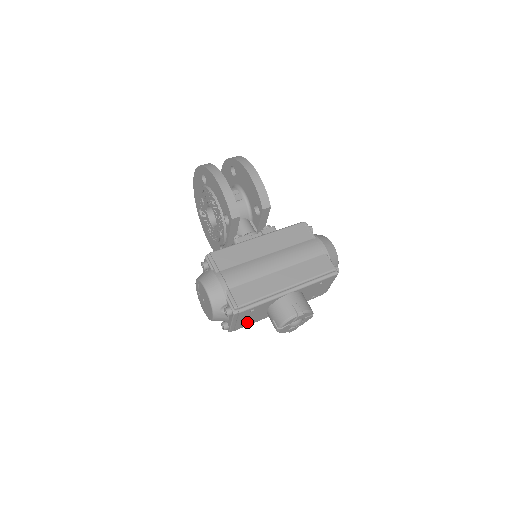
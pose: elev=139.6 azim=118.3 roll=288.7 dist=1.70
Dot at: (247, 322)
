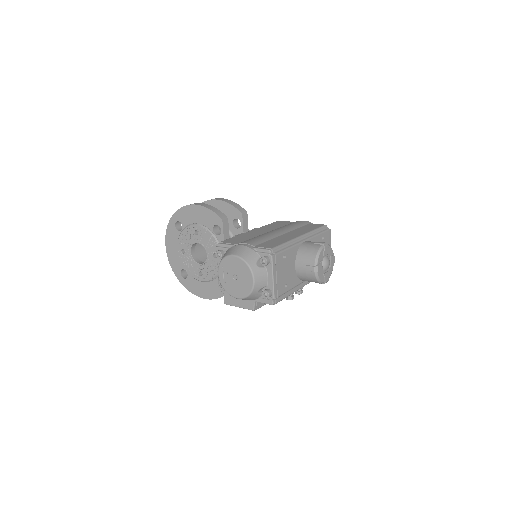
Dot at: (284, 283)
